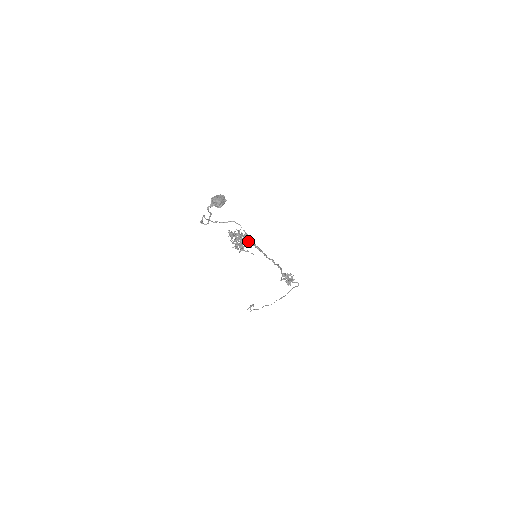
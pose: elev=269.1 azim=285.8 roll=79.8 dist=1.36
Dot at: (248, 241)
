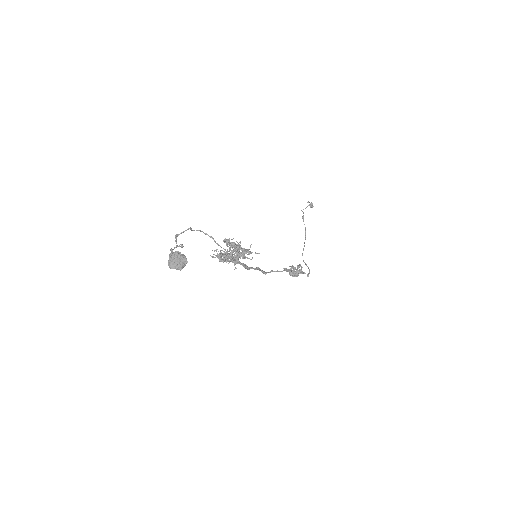
Dot at: (242, 255)
